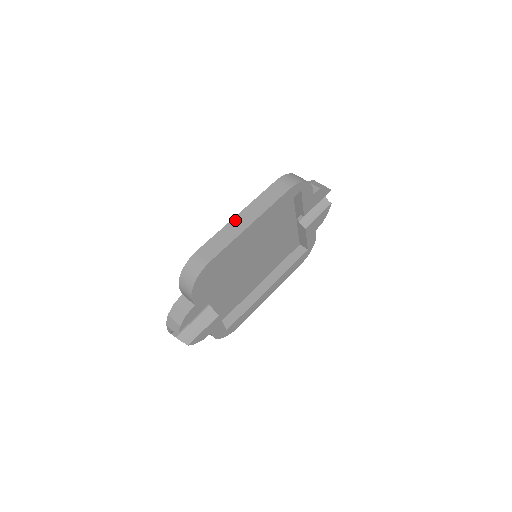
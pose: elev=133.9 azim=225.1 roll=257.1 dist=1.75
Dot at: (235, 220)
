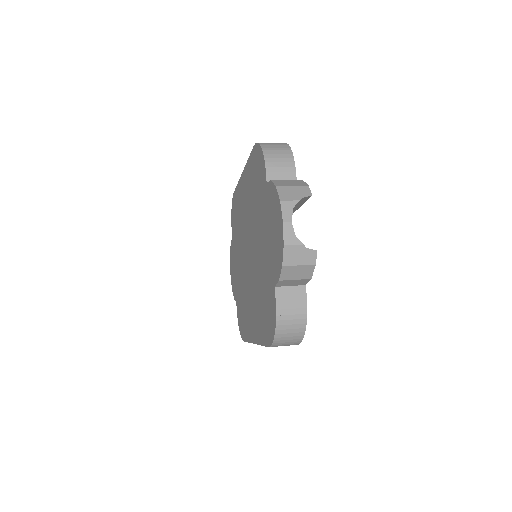
Dot at: occluded
